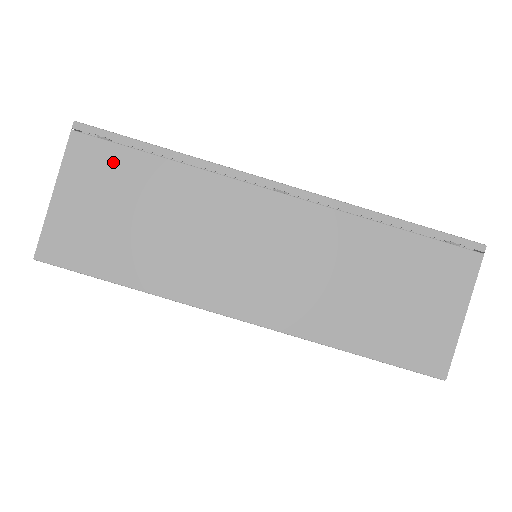
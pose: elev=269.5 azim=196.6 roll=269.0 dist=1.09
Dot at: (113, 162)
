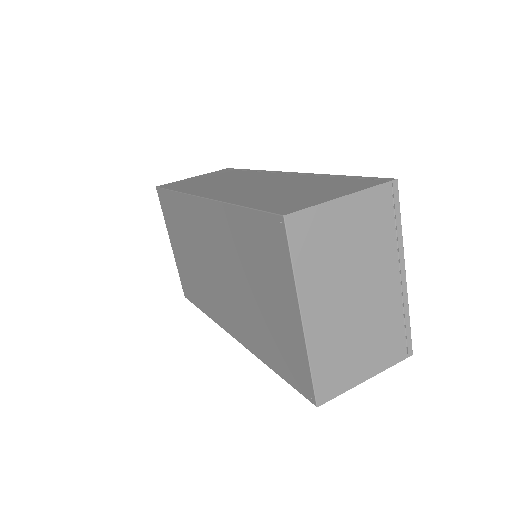
Dot at: (225, 172)
